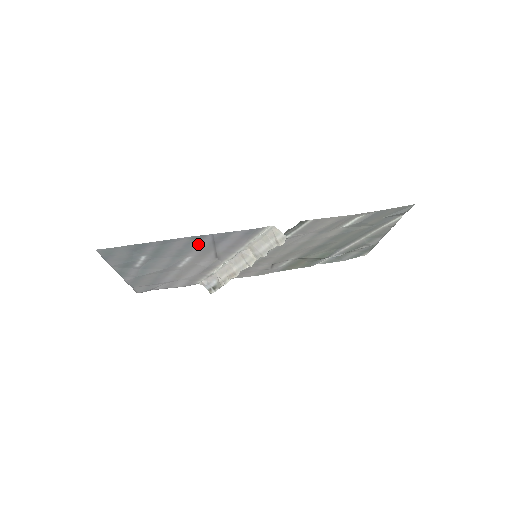
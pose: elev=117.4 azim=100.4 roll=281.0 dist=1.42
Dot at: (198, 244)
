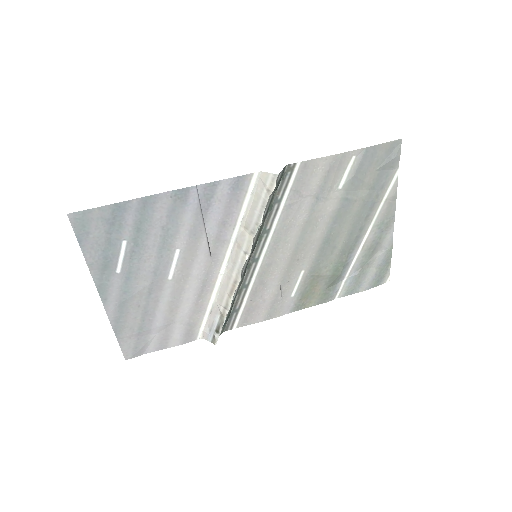
Dot at: (183, 214)
